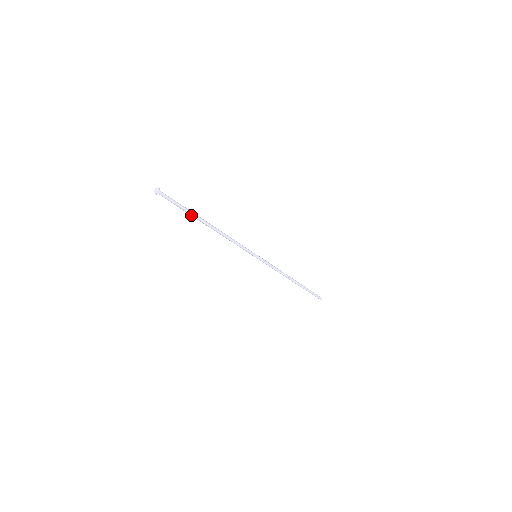
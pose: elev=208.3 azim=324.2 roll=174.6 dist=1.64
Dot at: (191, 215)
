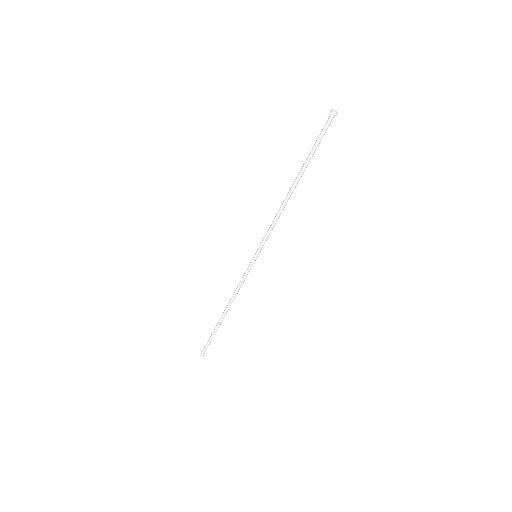
Dot at: (307, 162)
